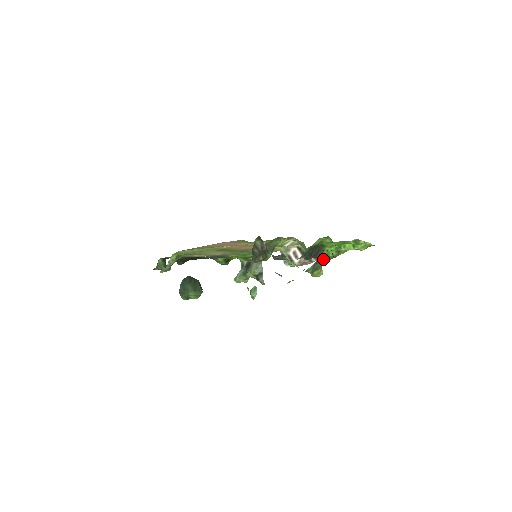
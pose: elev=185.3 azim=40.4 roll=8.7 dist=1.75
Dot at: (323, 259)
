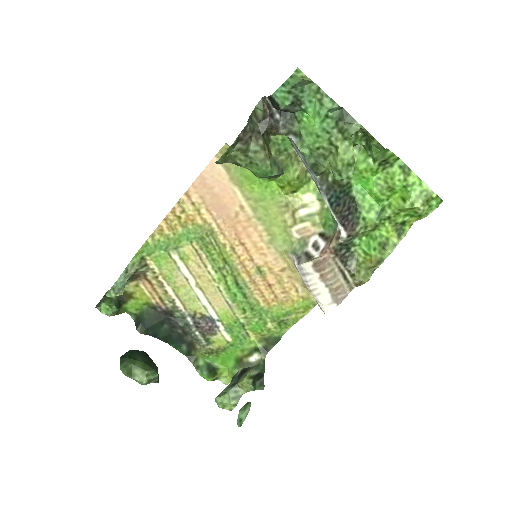
Dot at: (361, 271)
